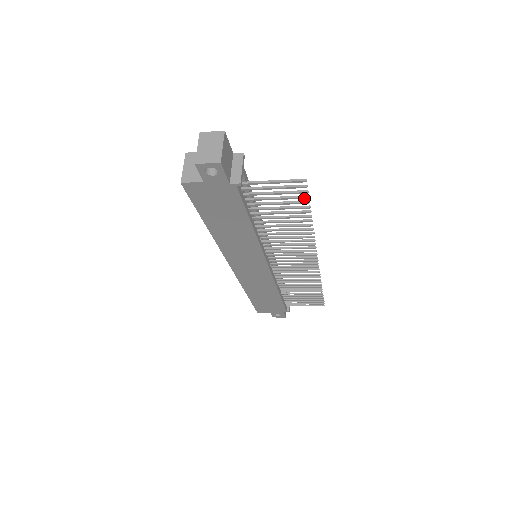
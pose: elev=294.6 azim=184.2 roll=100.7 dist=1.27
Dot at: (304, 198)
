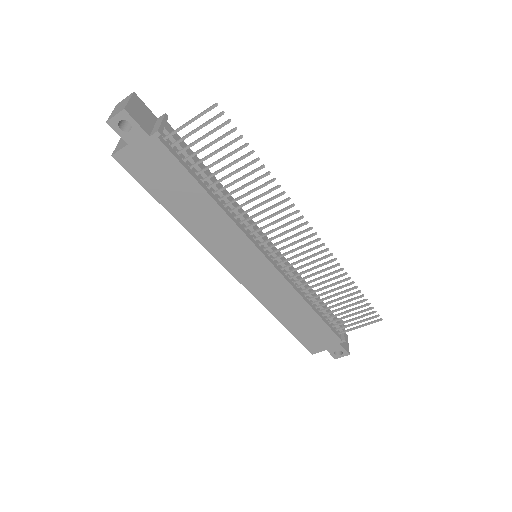
Dot at: (232, 131)
